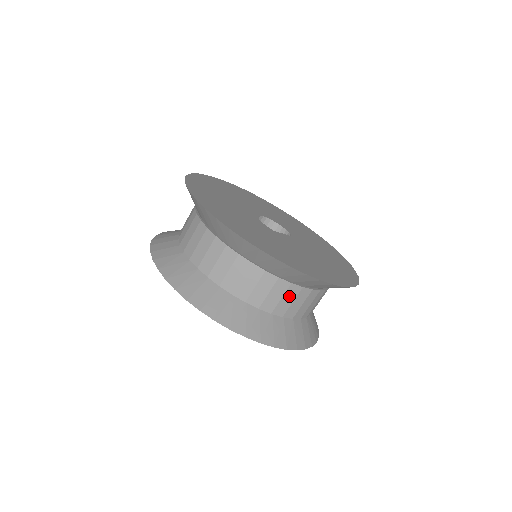
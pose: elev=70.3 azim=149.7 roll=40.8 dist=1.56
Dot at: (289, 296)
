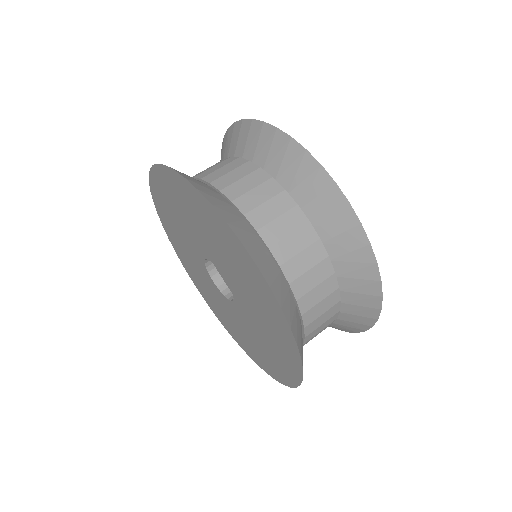
Dot at: (276, 206)
